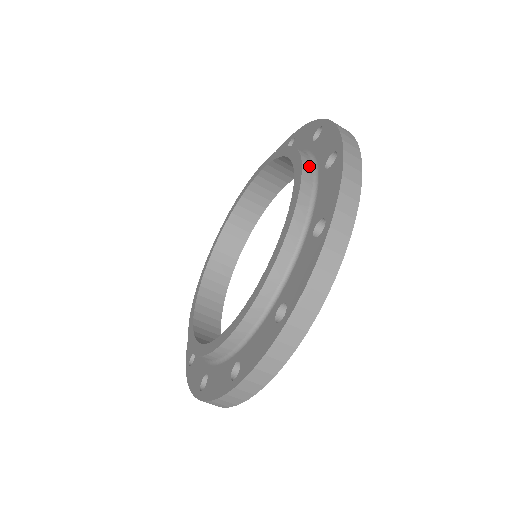
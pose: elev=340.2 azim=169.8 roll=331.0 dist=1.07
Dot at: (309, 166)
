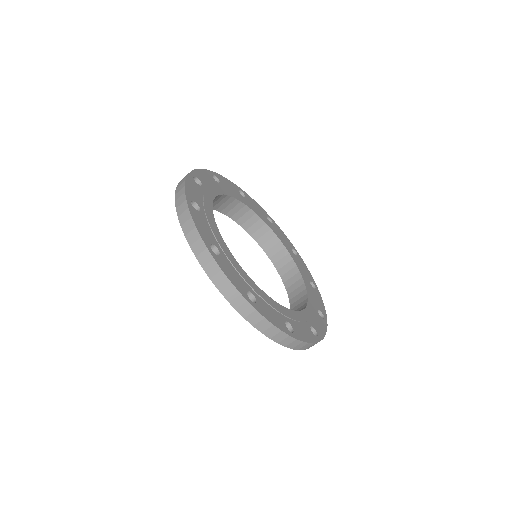
Dot at: occluded
